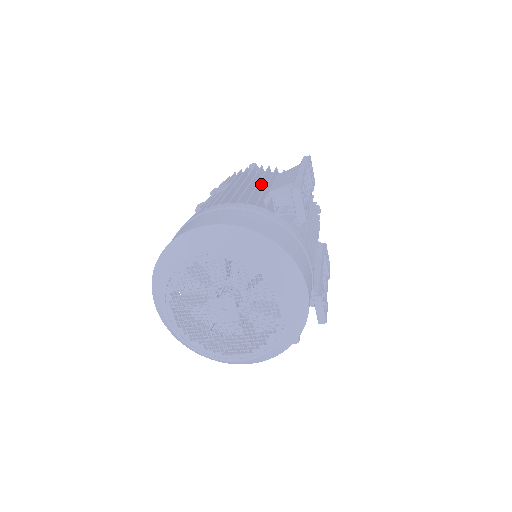
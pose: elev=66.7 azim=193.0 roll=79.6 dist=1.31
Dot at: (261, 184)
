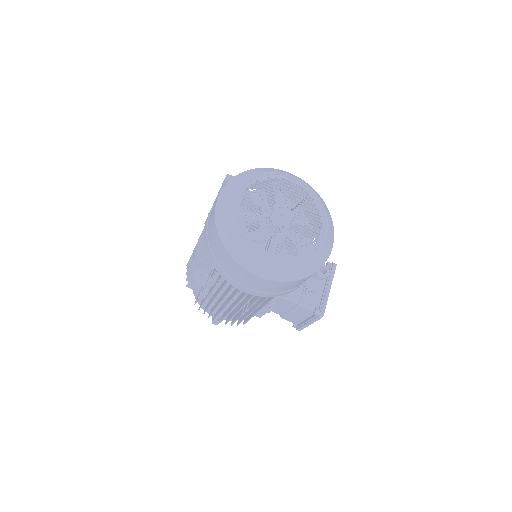
Dot at: occluded
